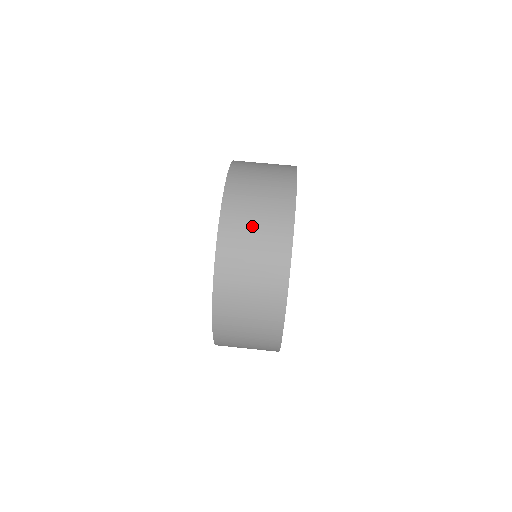
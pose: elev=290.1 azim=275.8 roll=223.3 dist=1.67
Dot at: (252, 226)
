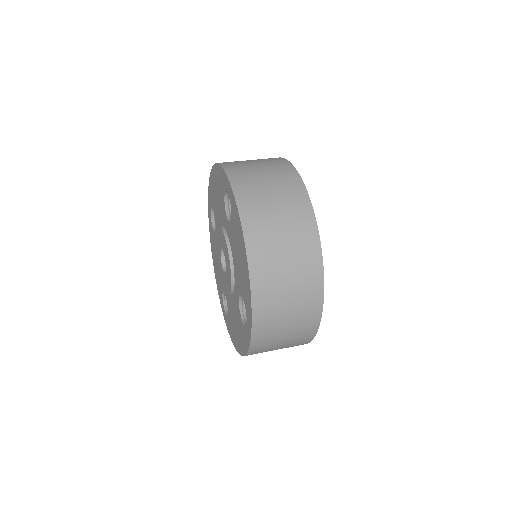
Dot at: (262, 180)
